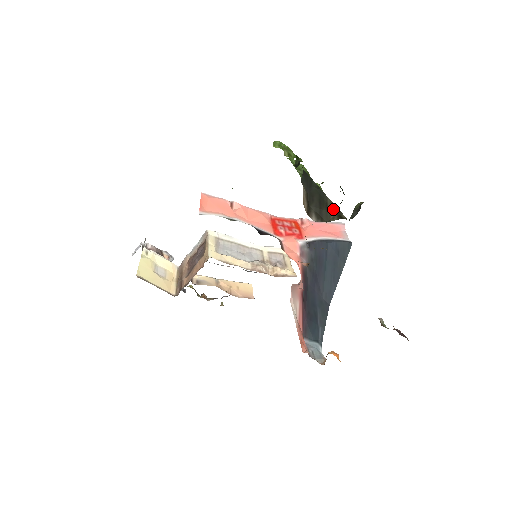
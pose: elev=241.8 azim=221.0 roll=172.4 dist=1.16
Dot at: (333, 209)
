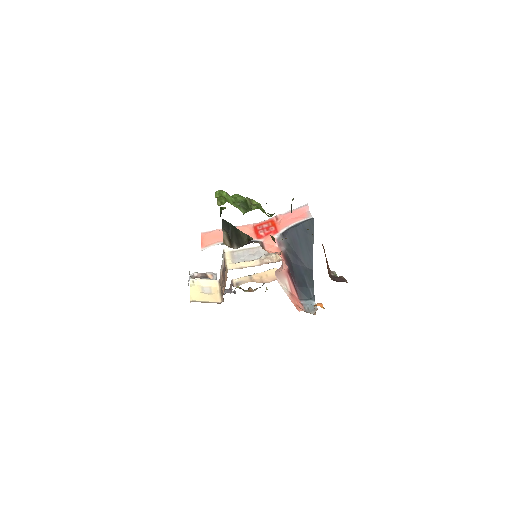
Dot at: (244, 236)
